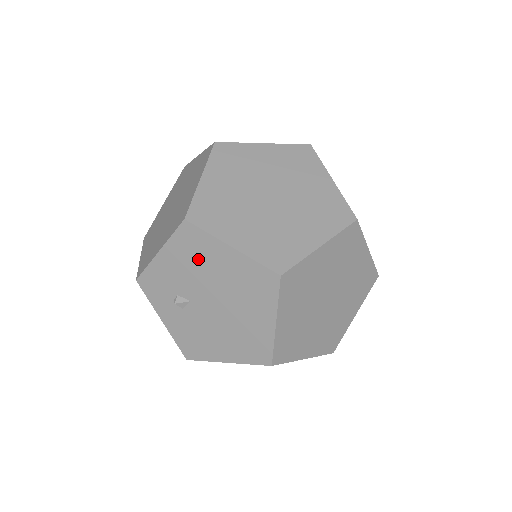
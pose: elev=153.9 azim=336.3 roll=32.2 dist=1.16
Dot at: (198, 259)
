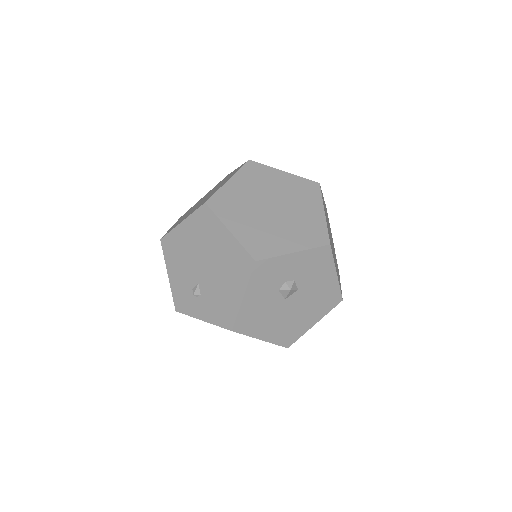
Dot at: (180, 252)
